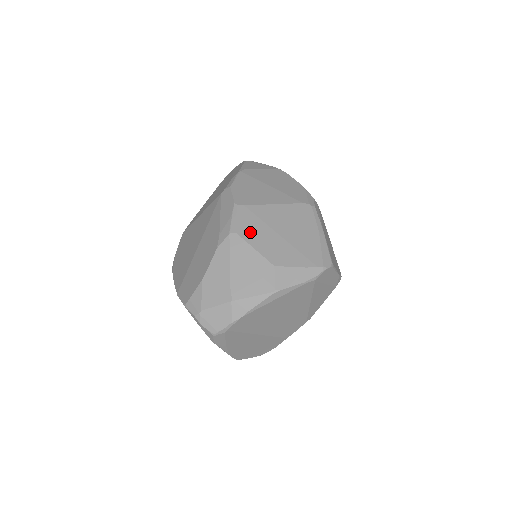
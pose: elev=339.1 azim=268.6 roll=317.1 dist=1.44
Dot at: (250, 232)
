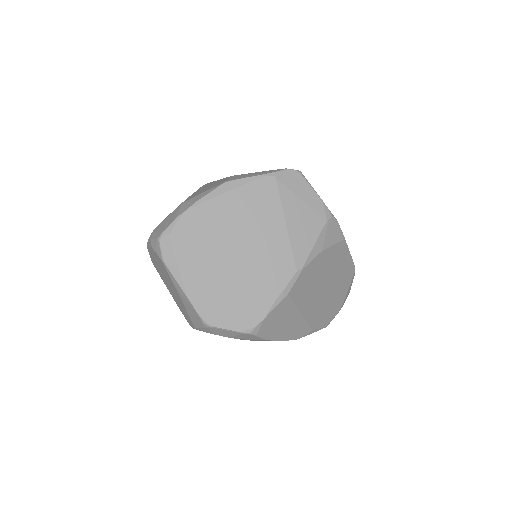
Dot at: occluded
